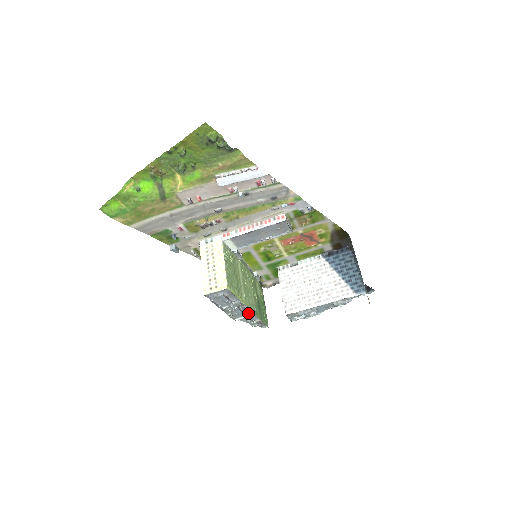
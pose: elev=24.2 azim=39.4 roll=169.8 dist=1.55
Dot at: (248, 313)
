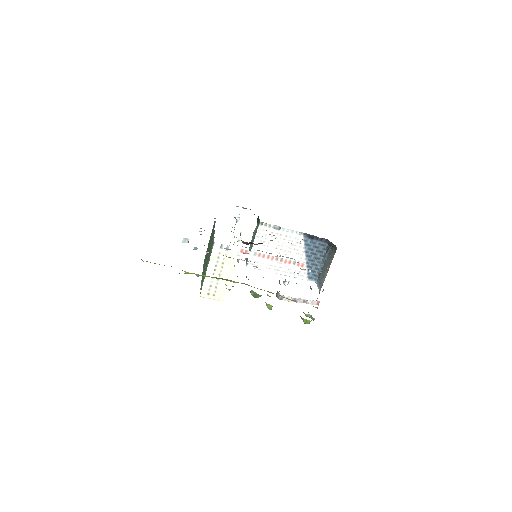
Dot at: occluded
